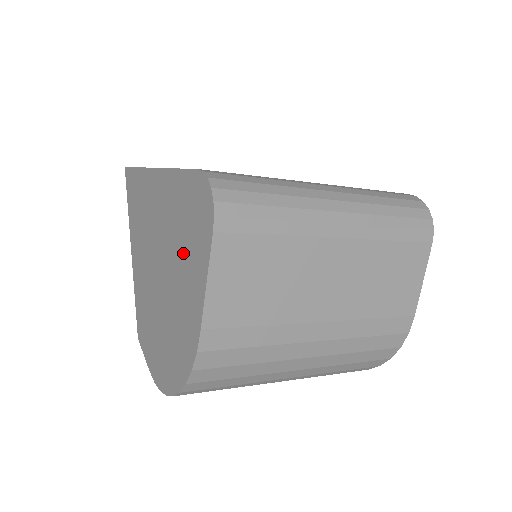
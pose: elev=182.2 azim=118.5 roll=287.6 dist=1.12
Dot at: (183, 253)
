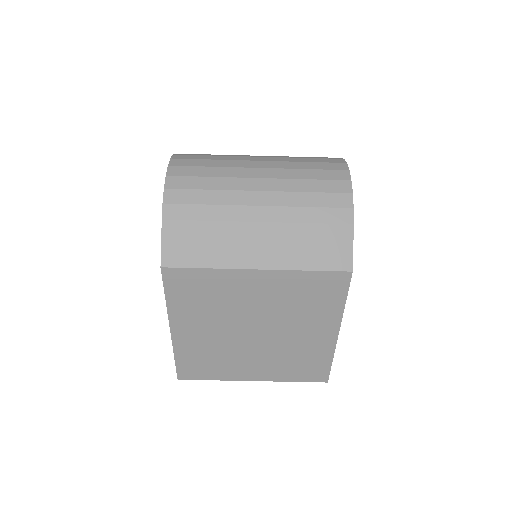
Dot at: occluded
